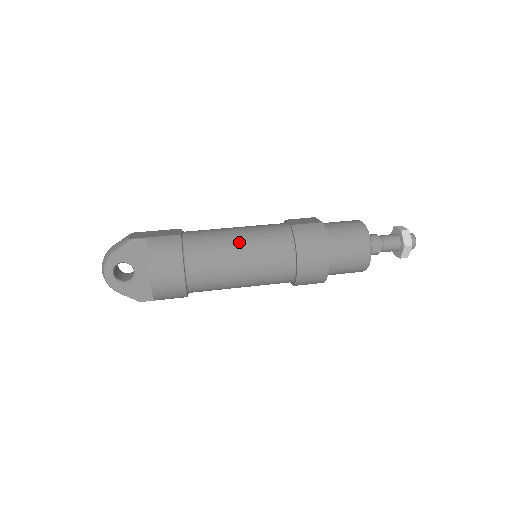
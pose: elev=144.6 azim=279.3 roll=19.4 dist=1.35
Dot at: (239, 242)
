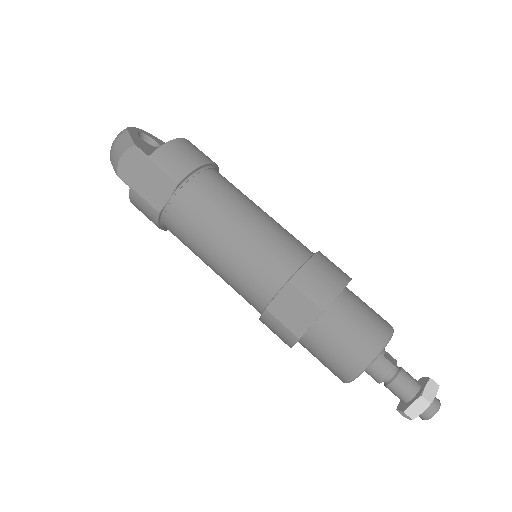
Dot at: (211, 266)
